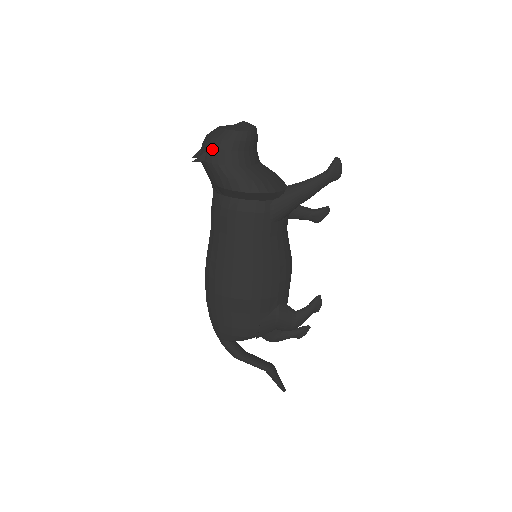
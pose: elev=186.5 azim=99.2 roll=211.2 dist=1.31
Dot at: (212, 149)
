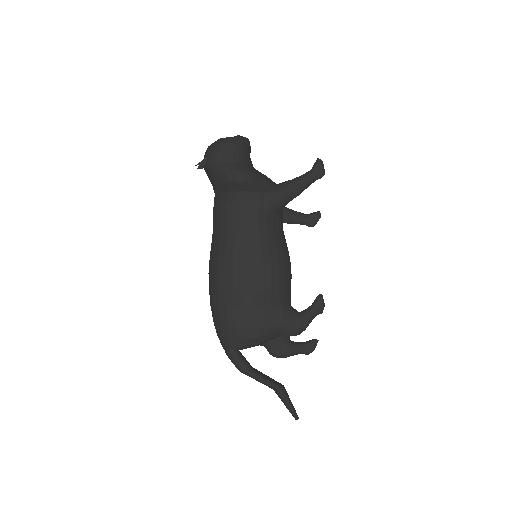
Dot at: (212, 152)
